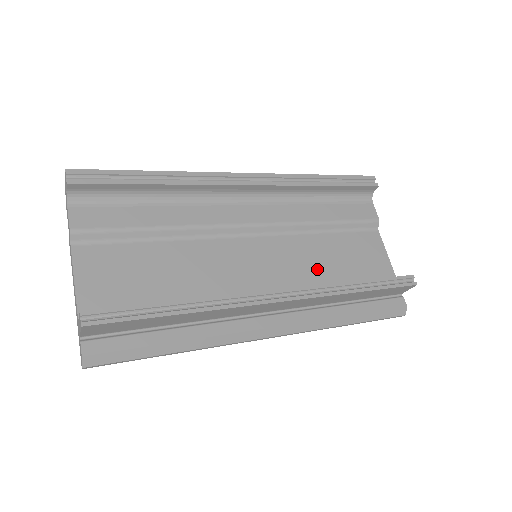
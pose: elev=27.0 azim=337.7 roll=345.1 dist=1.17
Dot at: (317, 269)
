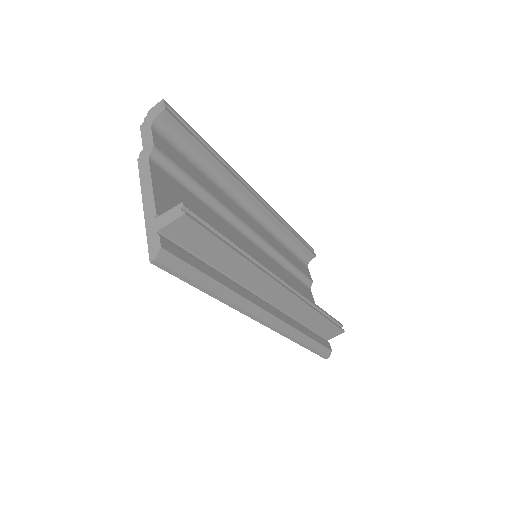
Dot at: occluded
